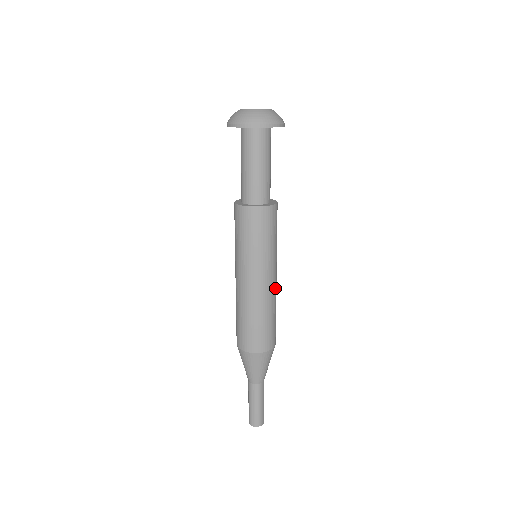
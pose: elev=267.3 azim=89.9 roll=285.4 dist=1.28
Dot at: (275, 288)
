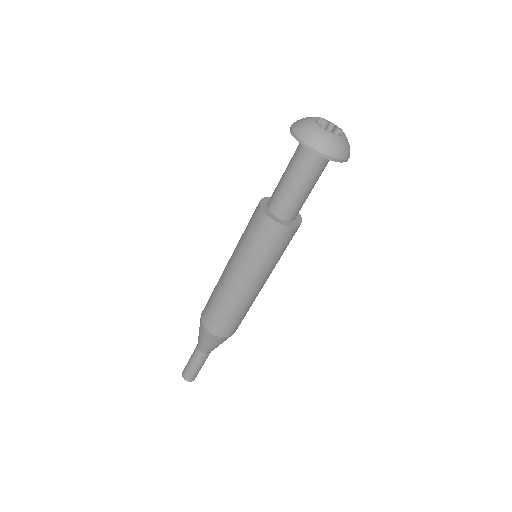
Dot at: occluded
